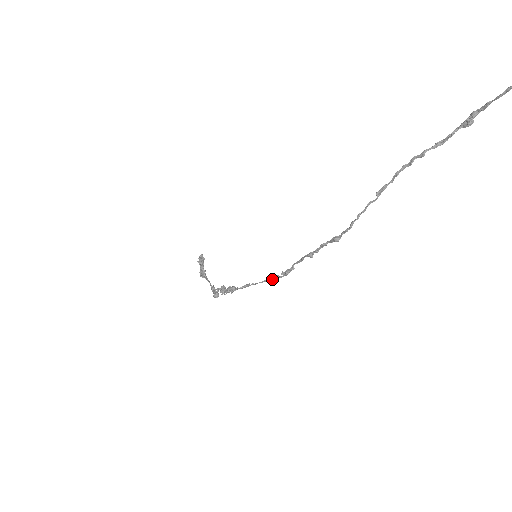
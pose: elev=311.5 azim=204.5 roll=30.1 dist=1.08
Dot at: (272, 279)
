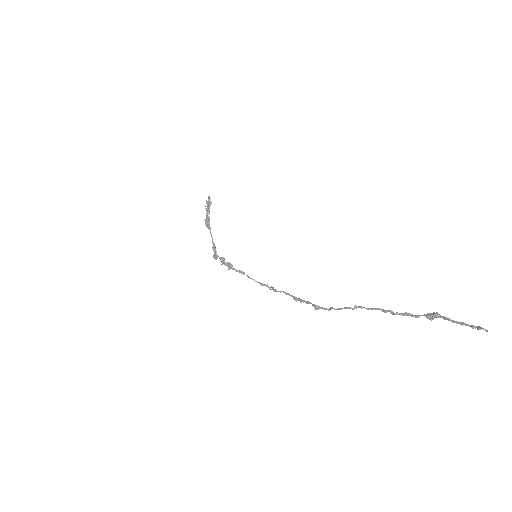
Dot at: (263, 285)
